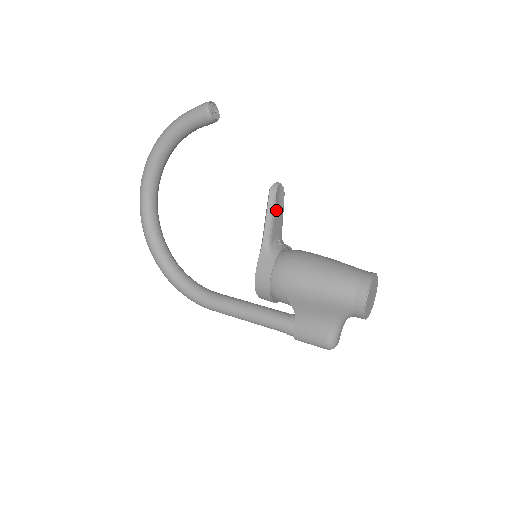
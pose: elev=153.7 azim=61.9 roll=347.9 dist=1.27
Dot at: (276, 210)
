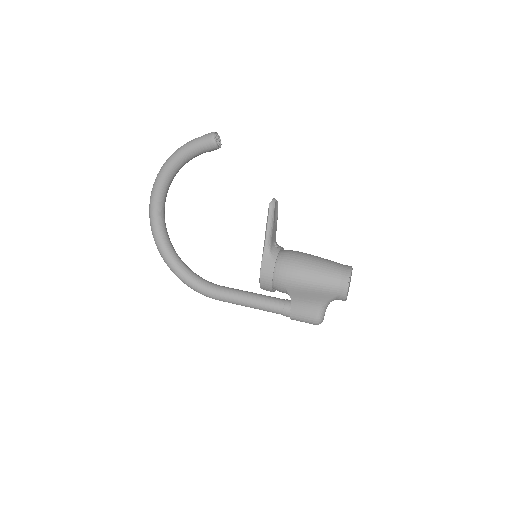
Dot at: (274, 221)
